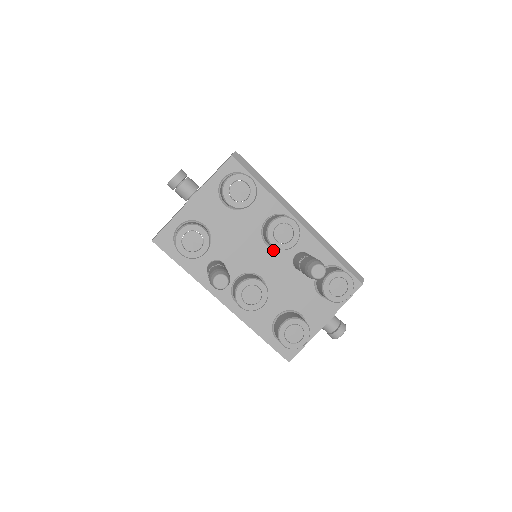
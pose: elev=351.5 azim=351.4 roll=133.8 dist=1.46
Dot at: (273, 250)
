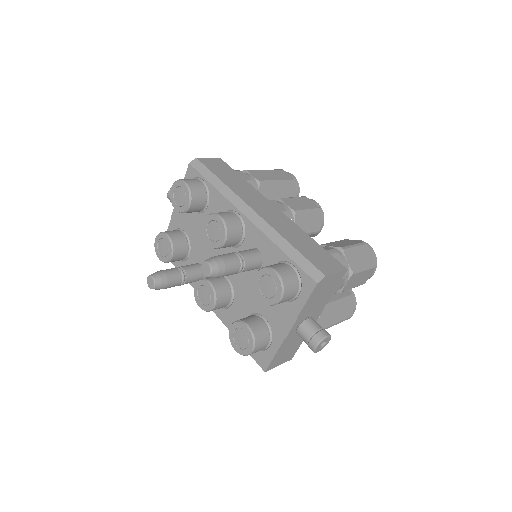
Dot at: (231, 249)
